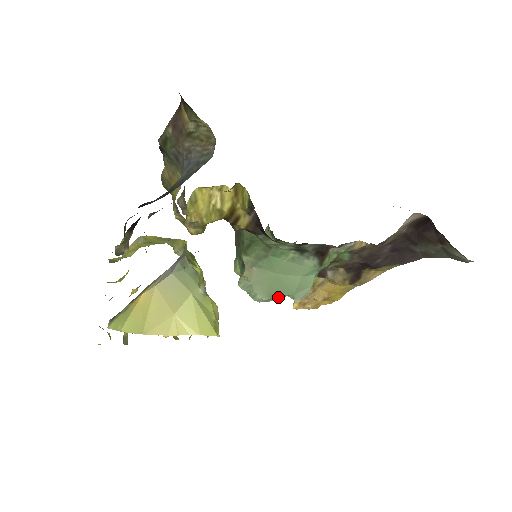
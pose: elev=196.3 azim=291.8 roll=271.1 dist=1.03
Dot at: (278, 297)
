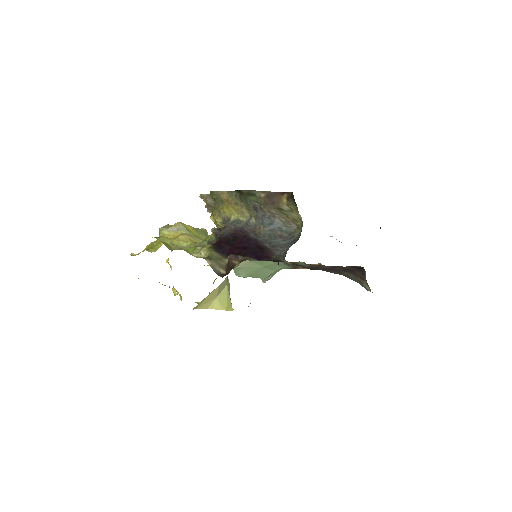
Dot at: occluded
